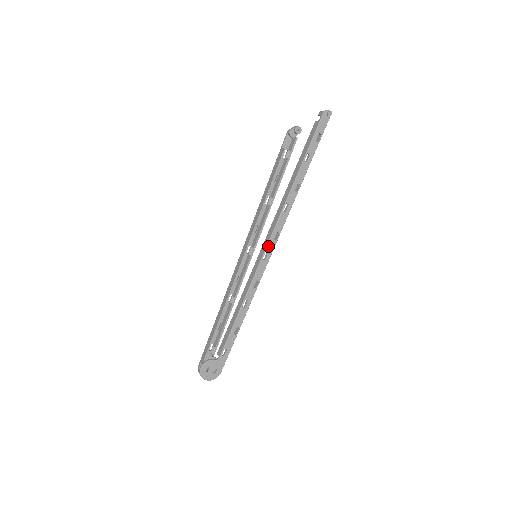
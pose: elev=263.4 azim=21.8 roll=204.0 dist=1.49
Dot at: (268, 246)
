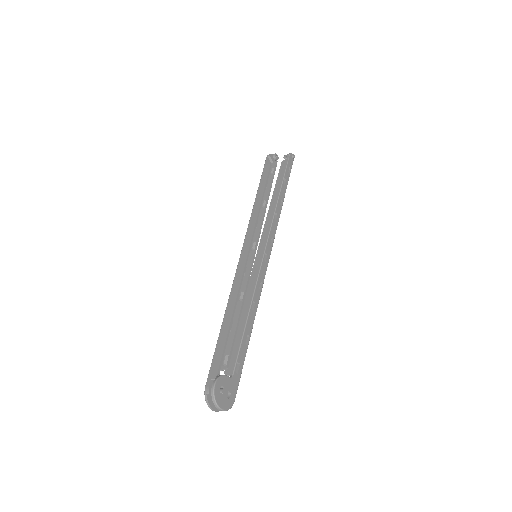
Dot at: (267, 247)
